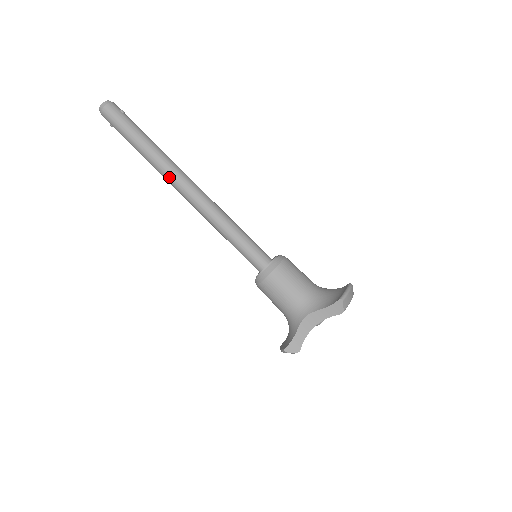
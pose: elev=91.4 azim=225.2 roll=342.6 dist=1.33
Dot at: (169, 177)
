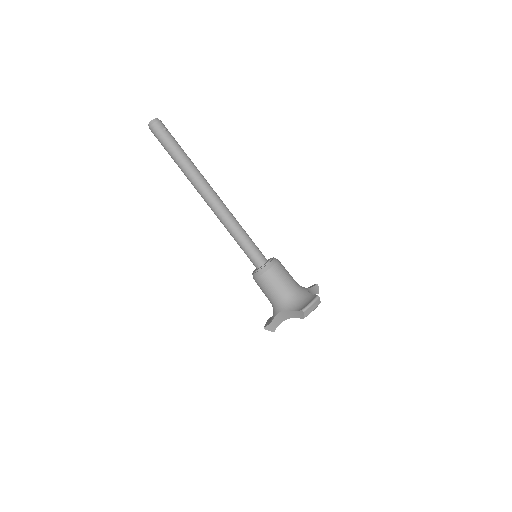
Dot at: (196, 188)
